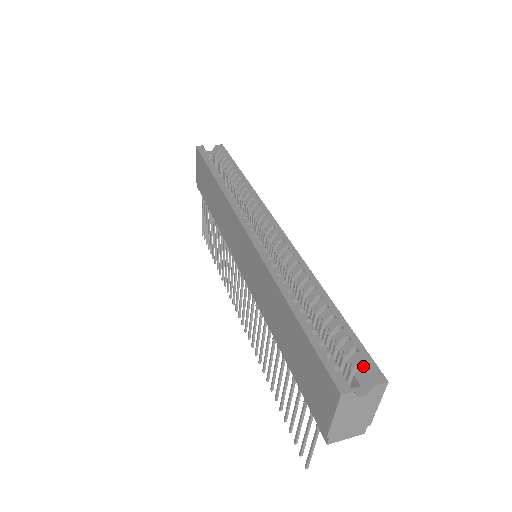
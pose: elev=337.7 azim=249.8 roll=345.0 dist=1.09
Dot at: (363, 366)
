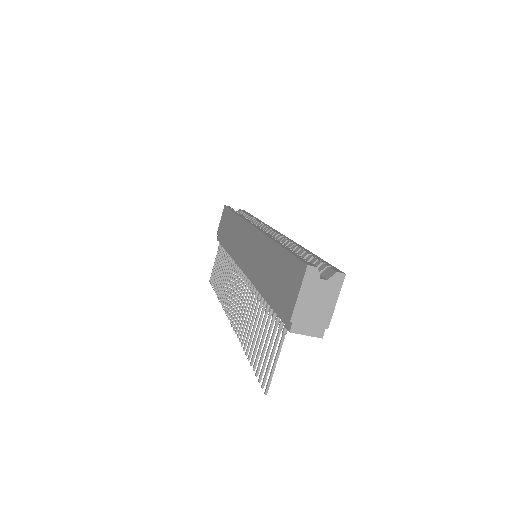
Dot at: (328, 267)
